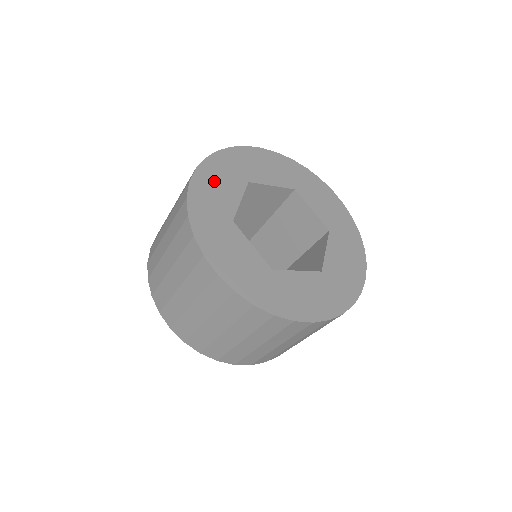
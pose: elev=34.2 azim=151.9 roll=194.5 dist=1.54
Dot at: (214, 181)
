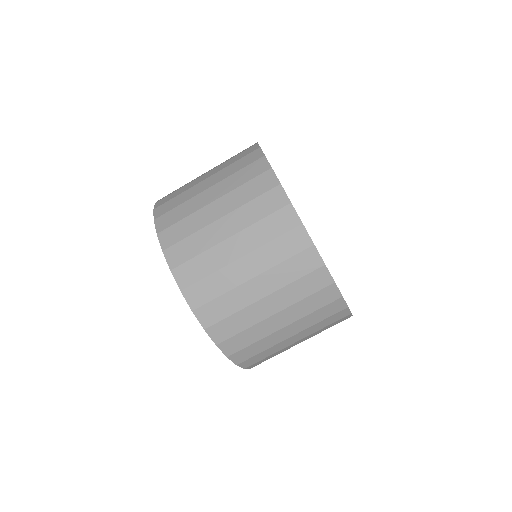
Dot at: occluded
